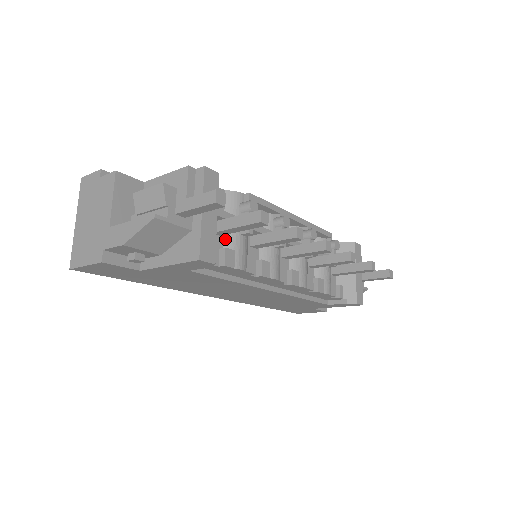
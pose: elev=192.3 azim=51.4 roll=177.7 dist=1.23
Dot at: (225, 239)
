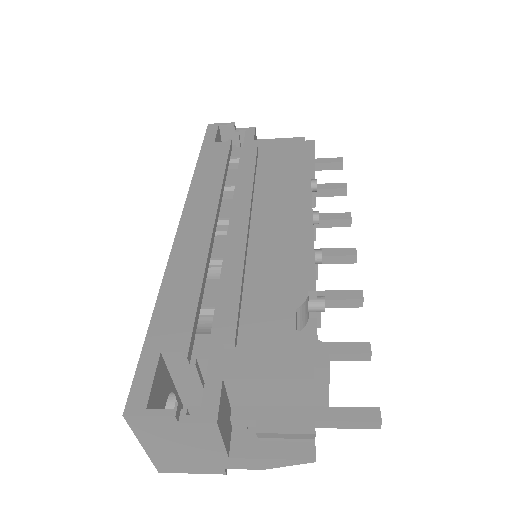
Dot at: occluded
